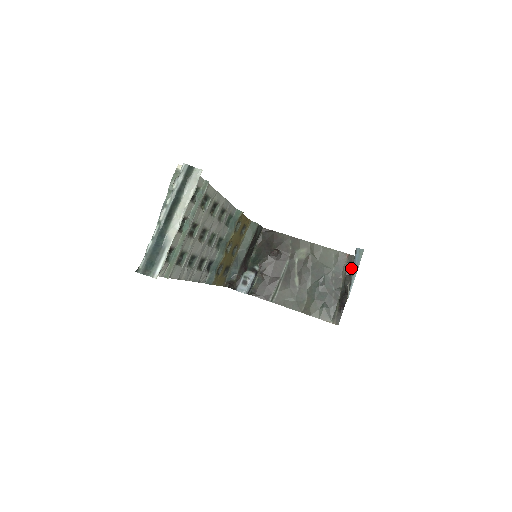
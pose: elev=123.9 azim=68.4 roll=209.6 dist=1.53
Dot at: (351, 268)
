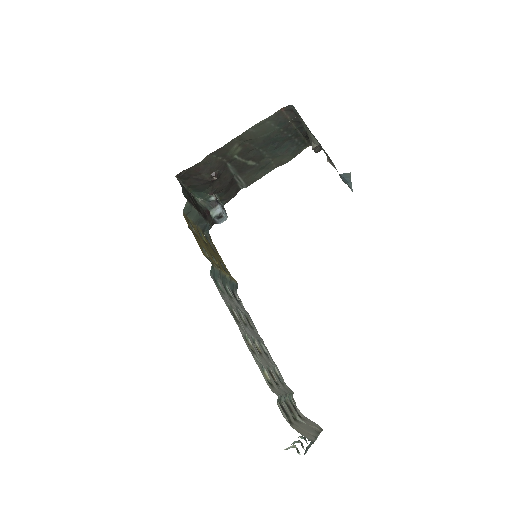
Dot at: (319, 148)
